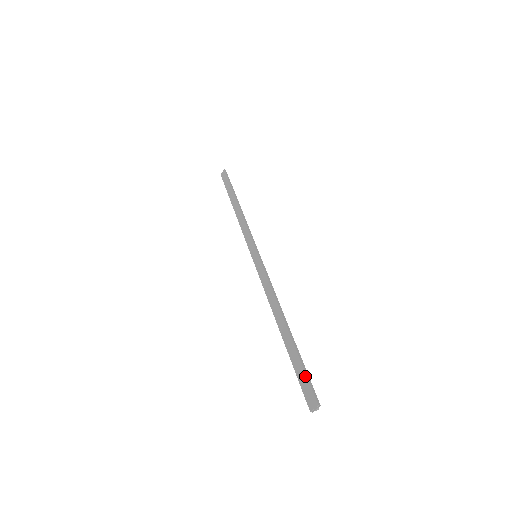
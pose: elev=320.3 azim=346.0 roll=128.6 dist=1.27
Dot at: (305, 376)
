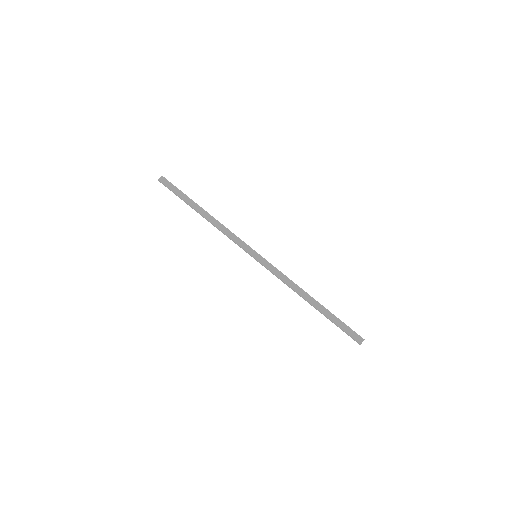
Dot at: (348, 327)
